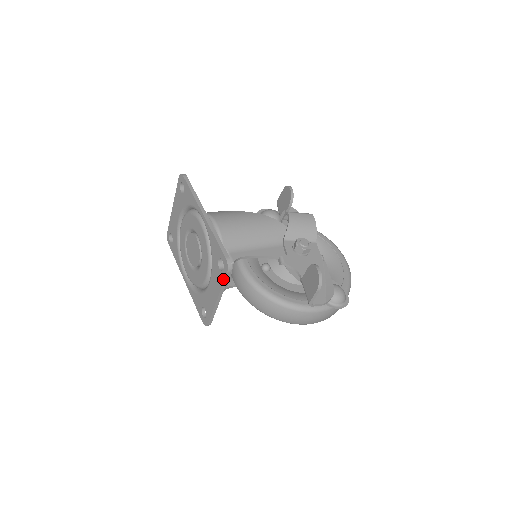
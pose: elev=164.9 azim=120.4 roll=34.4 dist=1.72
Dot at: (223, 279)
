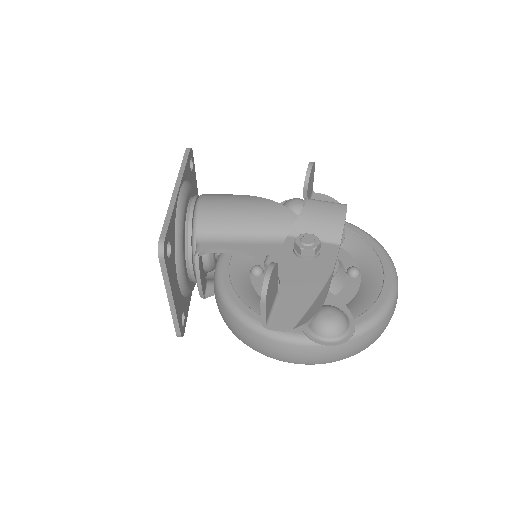
Dot at: (162, 269)
